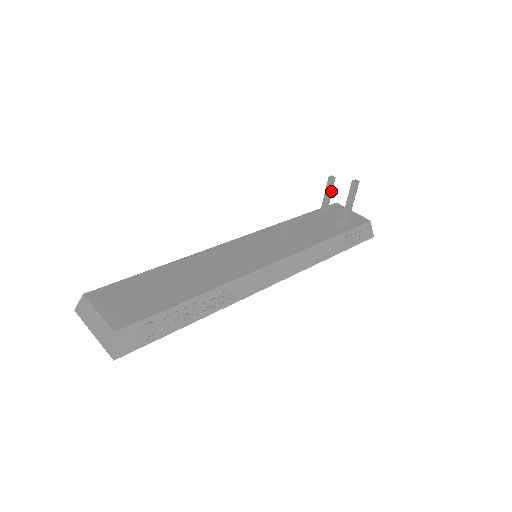
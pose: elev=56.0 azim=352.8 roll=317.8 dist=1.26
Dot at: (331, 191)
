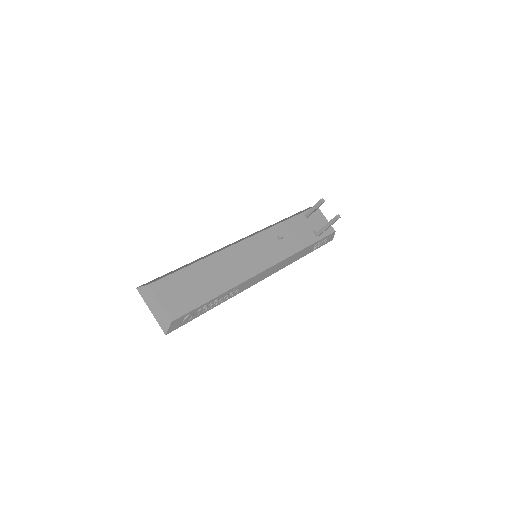
Dot at: (318, 207)
